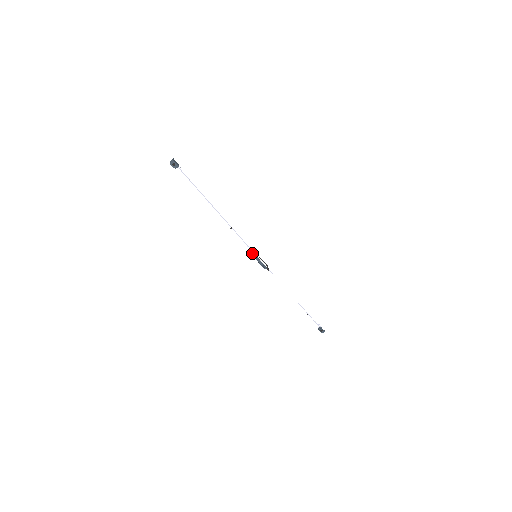
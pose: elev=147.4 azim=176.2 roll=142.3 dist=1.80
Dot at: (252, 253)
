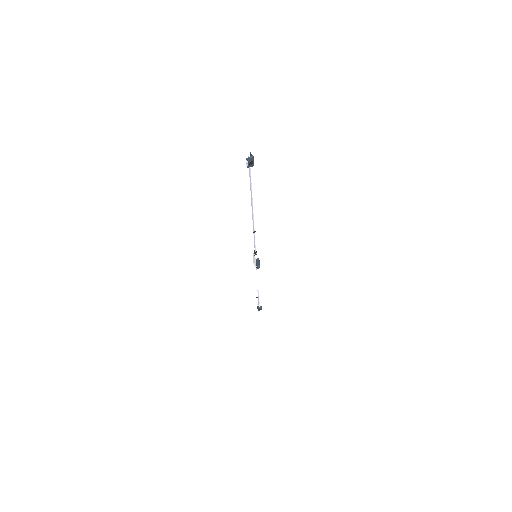
Dot at: (253, 253)
